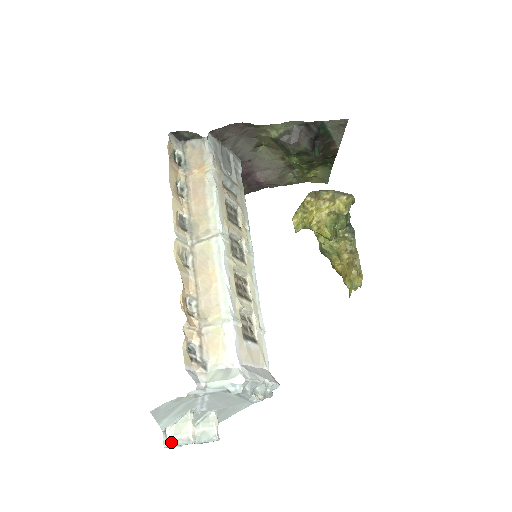
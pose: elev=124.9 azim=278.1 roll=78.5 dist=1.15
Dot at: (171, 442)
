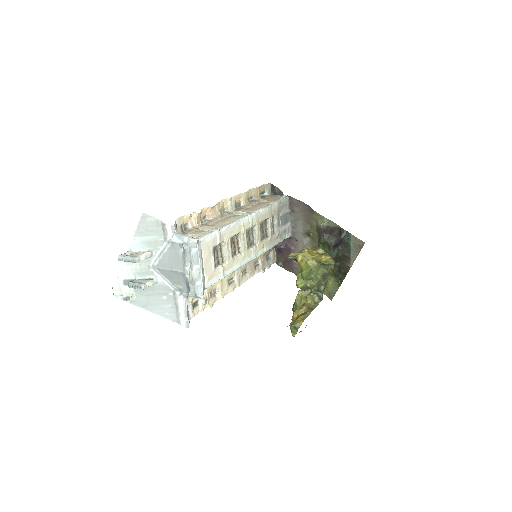
Dot at: (126, 255)
